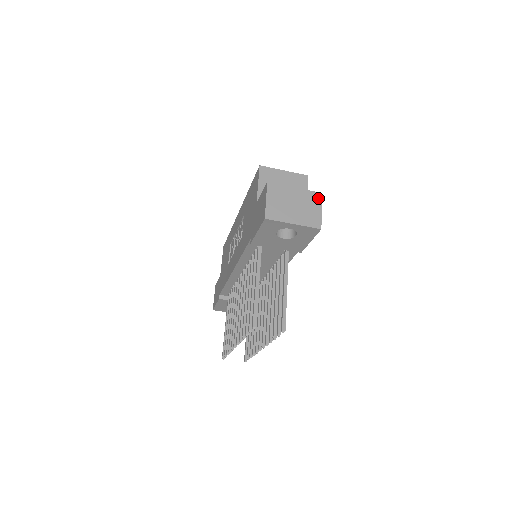
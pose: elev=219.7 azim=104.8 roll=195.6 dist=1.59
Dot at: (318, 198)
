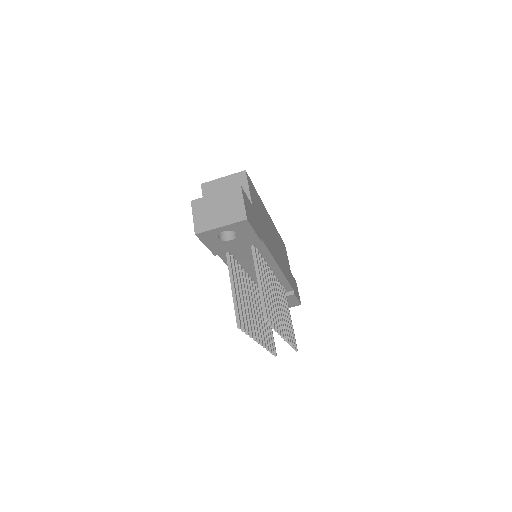
Dot at: (238, 192)
